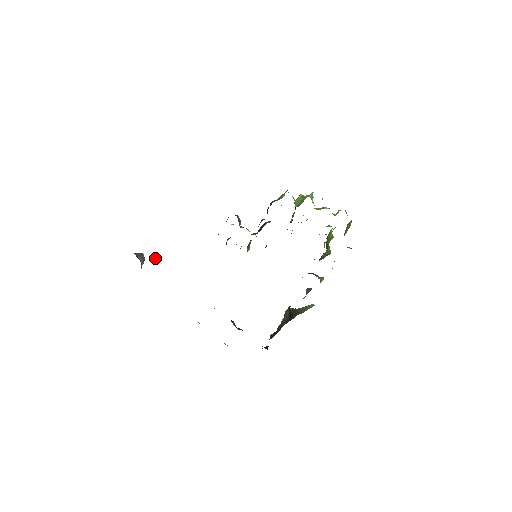
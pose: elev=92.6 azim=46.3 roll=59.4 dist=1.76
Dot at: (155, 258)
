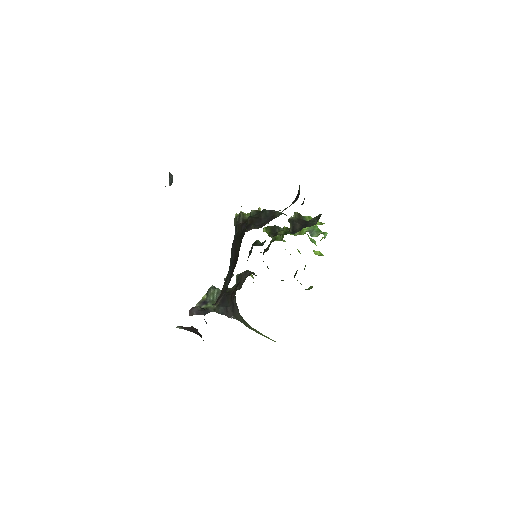
Dot at: occluded
